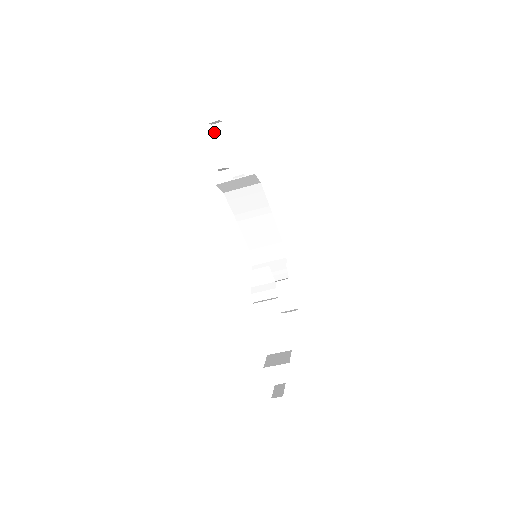
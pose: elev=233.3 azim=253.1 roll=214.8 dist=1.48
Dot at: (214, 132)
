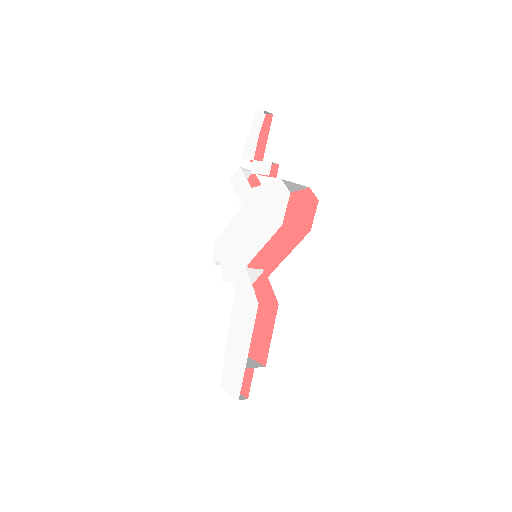
Dot at: (255, 118)
